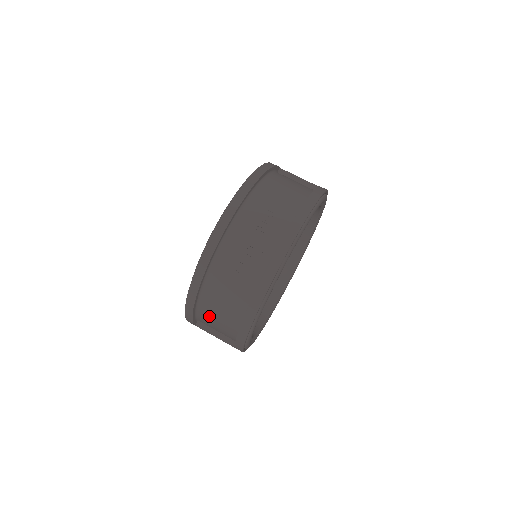
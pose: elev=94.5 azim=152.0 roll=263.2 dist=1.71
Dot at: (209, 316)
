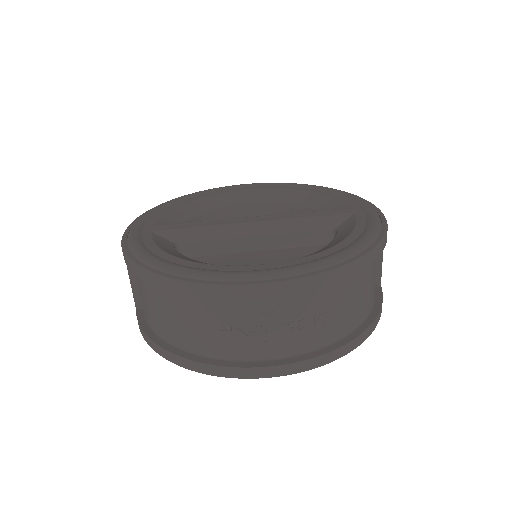
Dot at: (147, 290)
